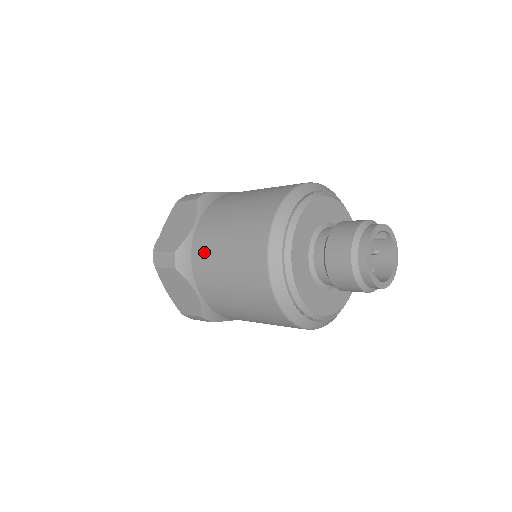
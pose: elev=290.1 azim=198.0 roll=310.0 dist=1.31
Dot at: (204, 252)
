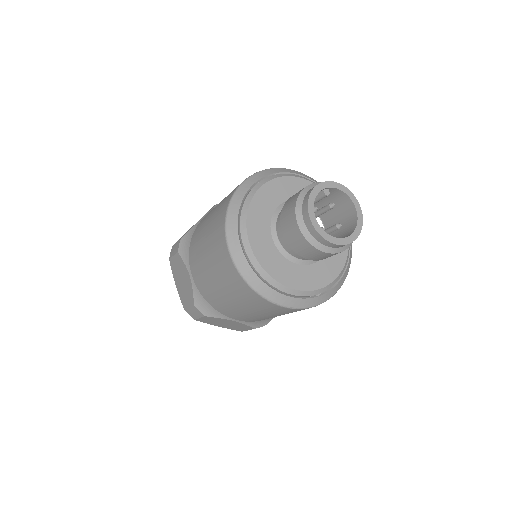
Dot at: (211, 296)
